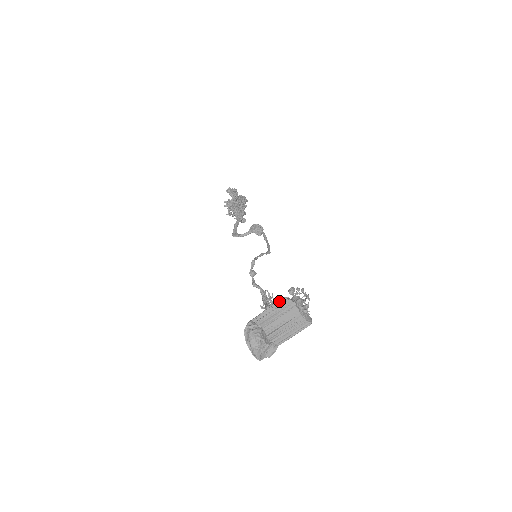
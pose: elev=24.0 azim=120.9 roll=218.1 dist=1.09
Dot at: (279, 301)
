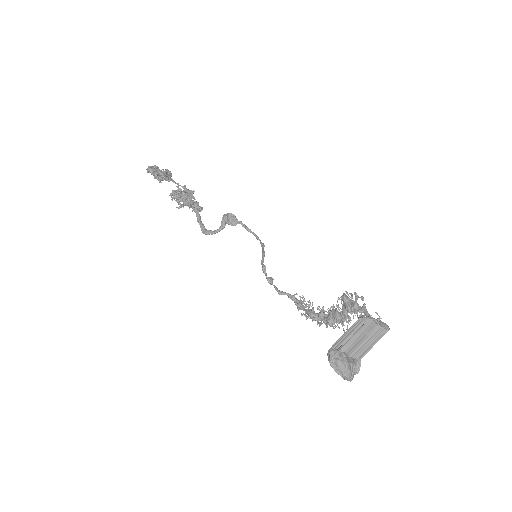
Dot at: (355, 323)
